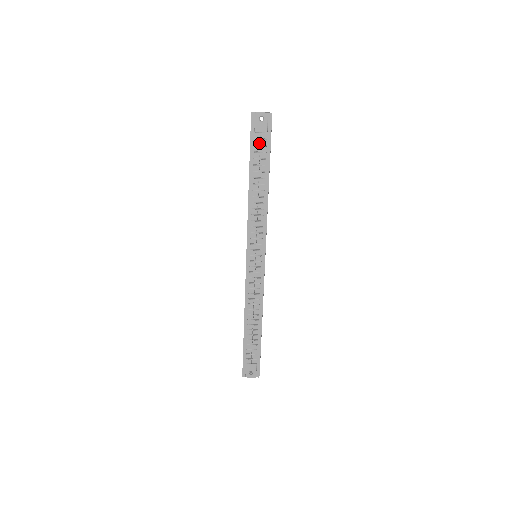
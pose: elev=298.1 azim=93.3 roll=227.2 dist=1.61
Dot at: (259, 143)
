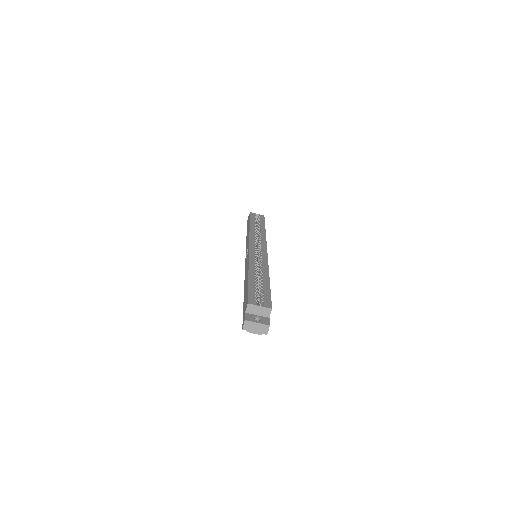
Dot at: occluded
